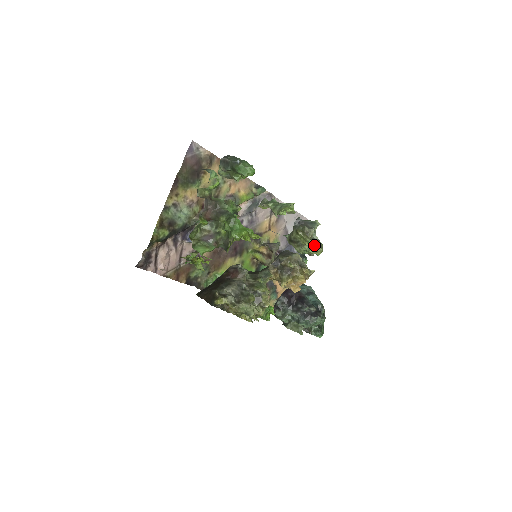
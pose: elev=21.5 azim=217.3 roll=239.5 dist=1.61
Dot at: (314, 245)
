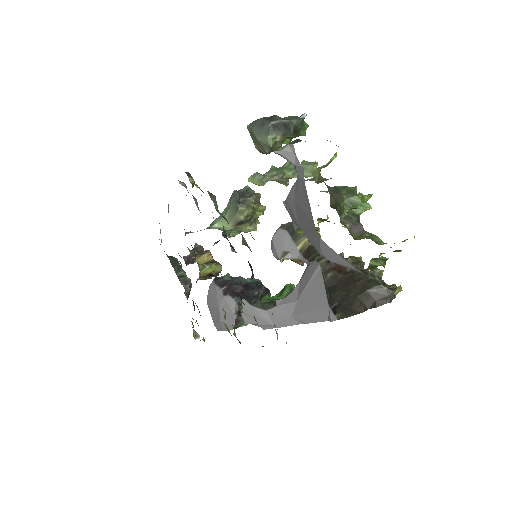
Dot at: occluded
